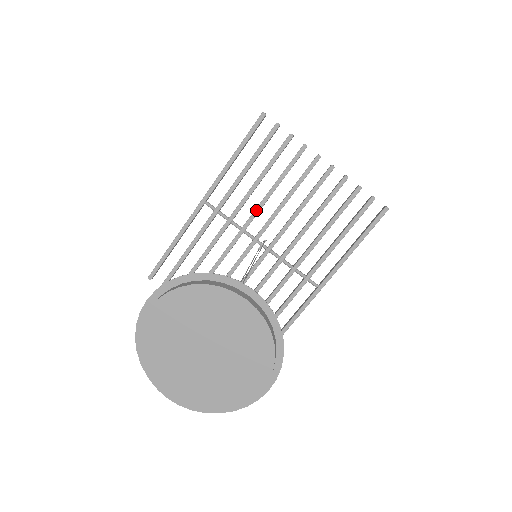
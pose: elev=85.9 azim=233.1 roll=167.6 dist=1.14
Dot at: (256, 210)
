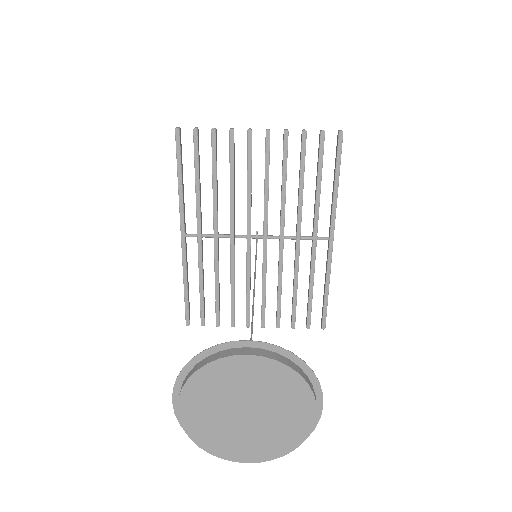
Dot at: (231, 213)
